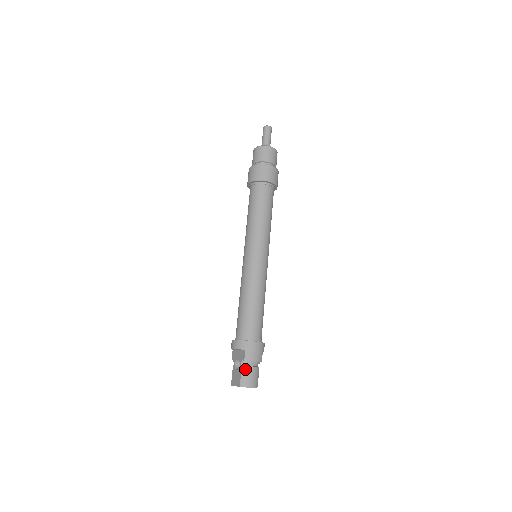
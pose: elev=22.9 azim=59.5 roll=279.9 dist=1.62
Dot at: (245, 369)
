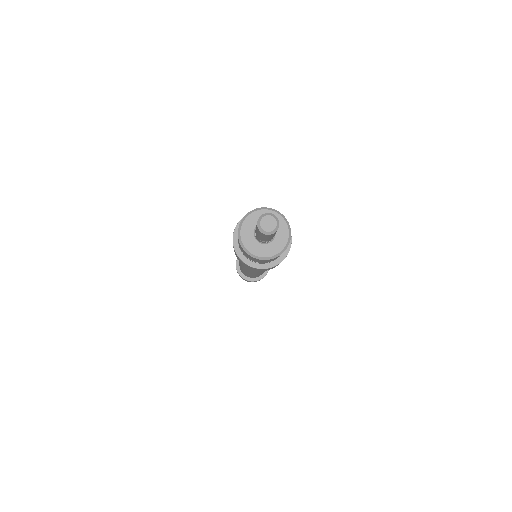
Dot at: occluded
